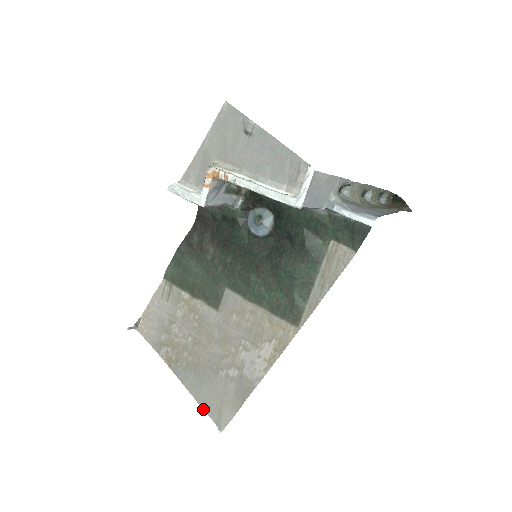
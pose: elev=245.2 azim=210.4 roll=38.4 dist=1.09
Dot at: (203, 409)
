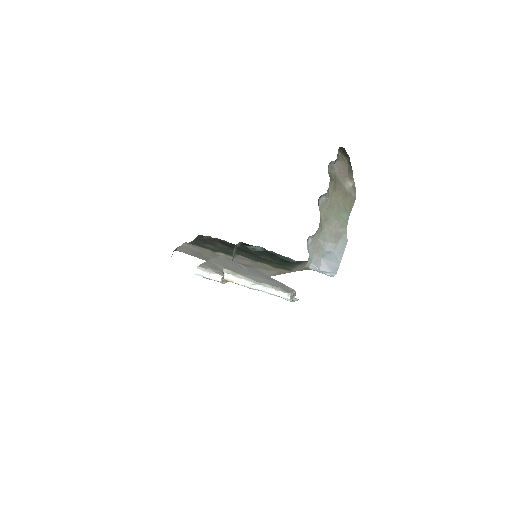
Dot at: occluded
